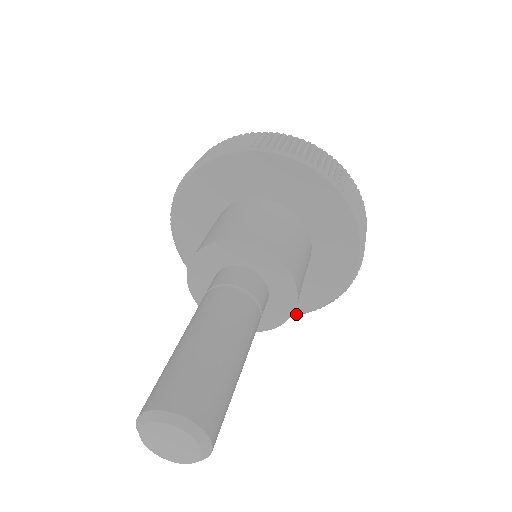
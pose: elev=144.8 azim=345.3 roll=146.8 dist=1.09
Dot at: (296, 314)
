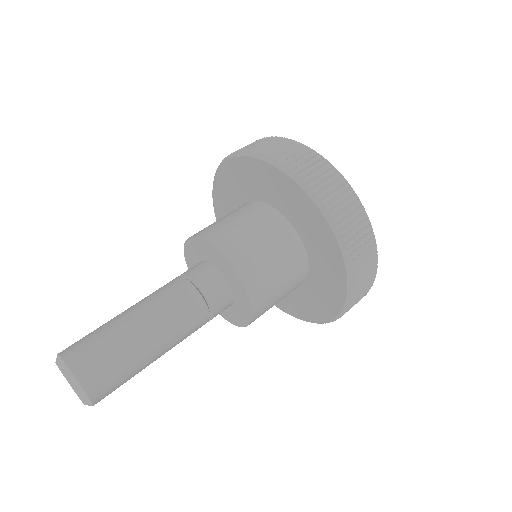
Dot at: occluded
